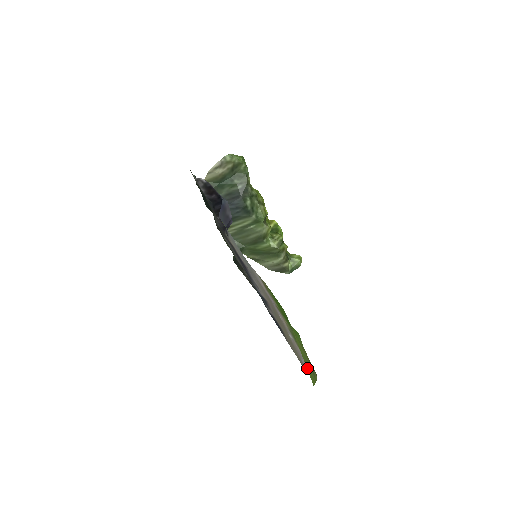
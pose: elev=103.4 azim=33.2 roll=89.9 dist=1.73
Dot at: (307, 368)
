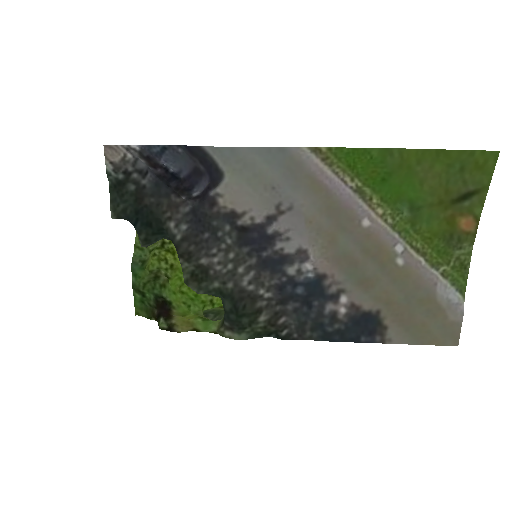
Dot at: (468, 154)
